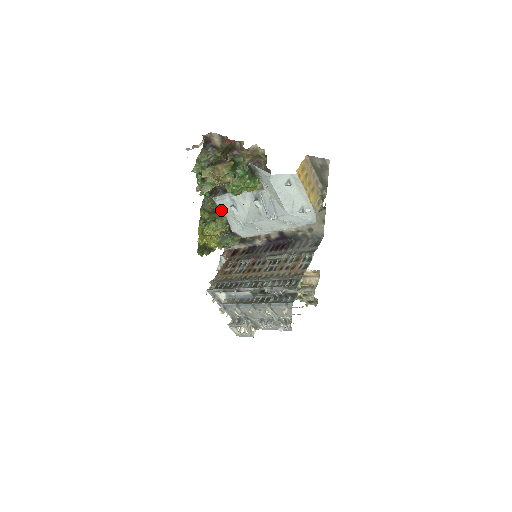
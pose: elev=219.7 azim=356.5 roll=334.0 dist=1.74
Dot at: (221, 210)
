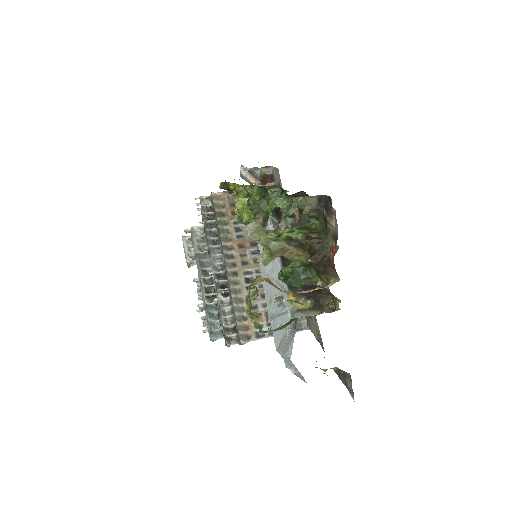
Dot at: occluded
